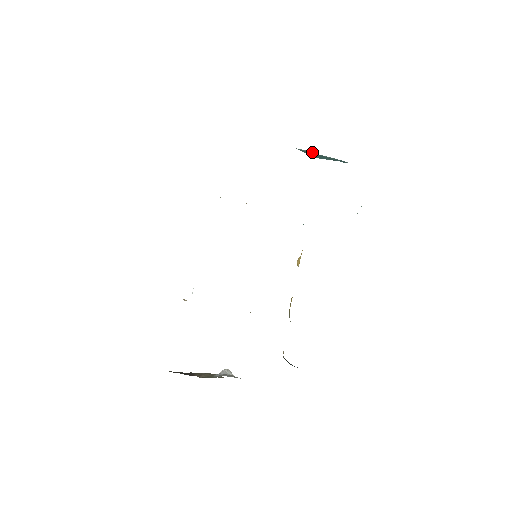
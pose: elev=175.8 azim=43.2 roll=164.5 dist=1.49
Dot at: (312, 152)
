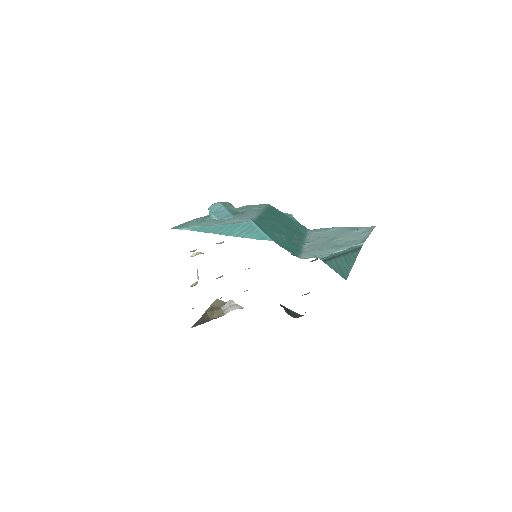
Dot at: (334, 253)
